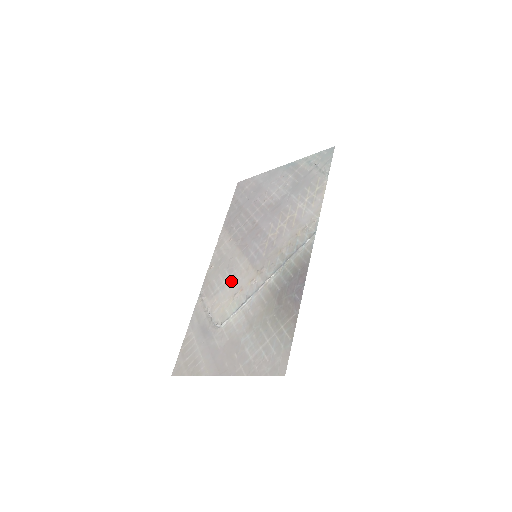
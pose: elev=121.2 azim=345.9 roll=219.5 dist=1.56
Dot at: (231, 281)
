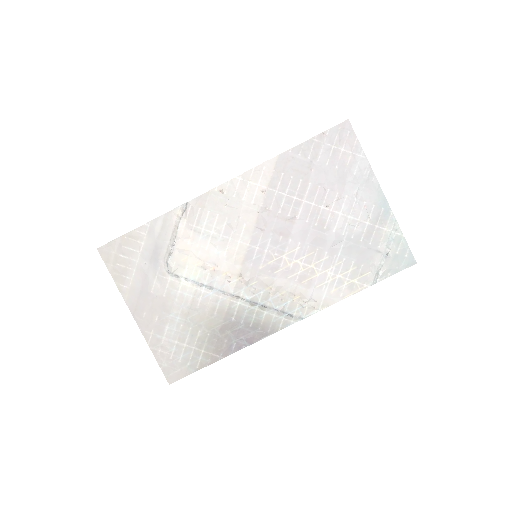
Dot at: (217, 244)
